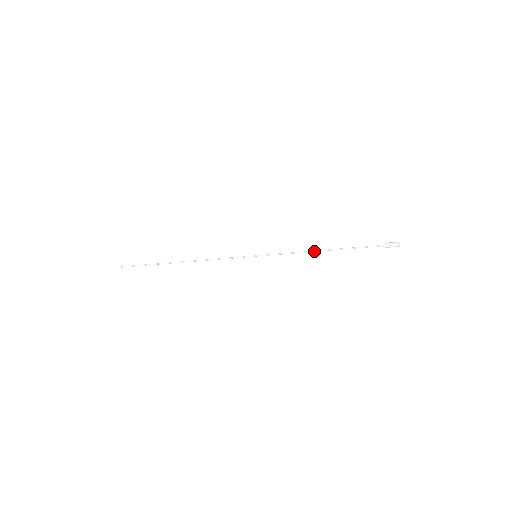
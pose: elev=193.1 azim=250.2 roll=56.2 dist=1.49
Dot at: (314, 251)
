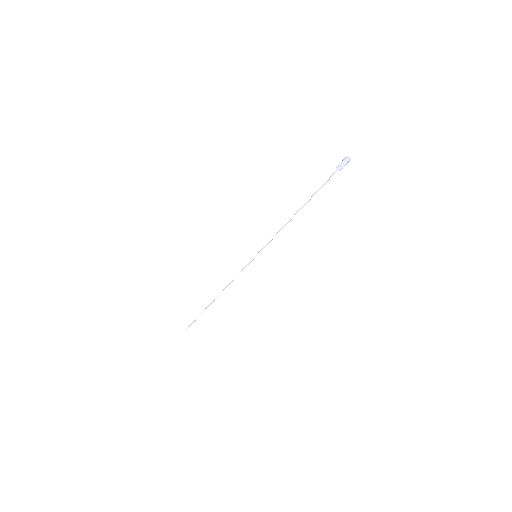
Dot at: (291, 219)
